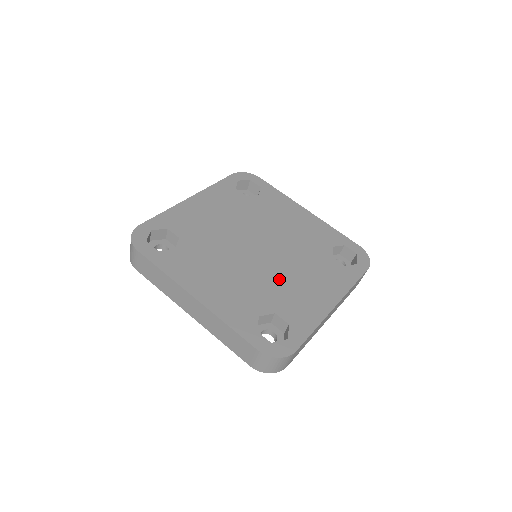
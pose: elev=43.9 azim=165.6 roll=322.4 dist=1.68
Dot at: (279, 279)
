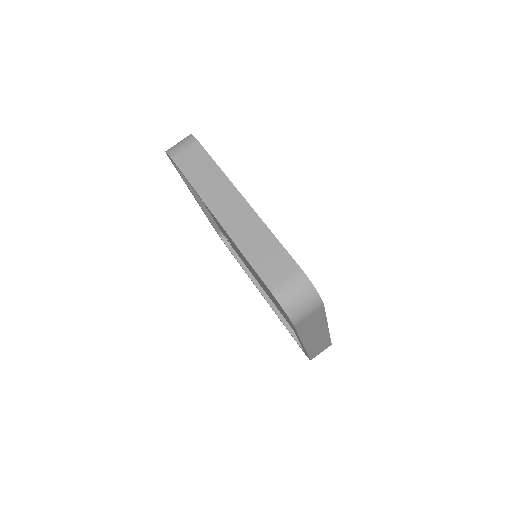
Dot at: occluded
